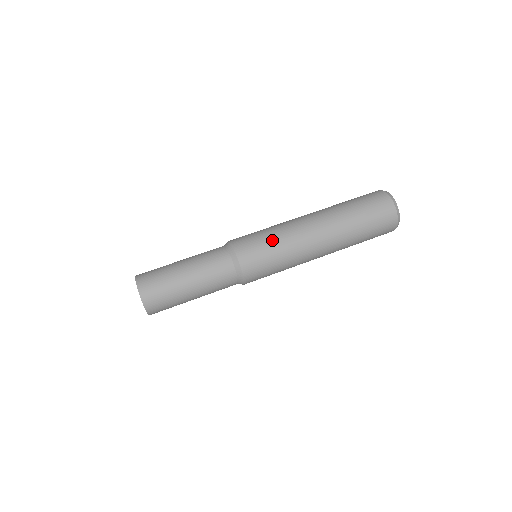
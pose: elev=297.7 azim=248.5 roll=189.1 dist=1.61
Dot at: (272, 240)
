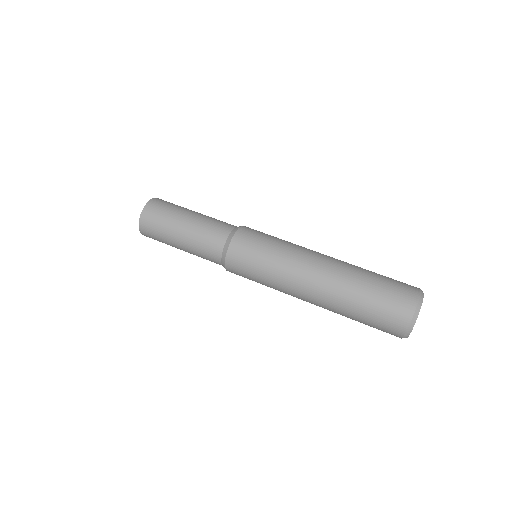
Dot at: (267, 259)
